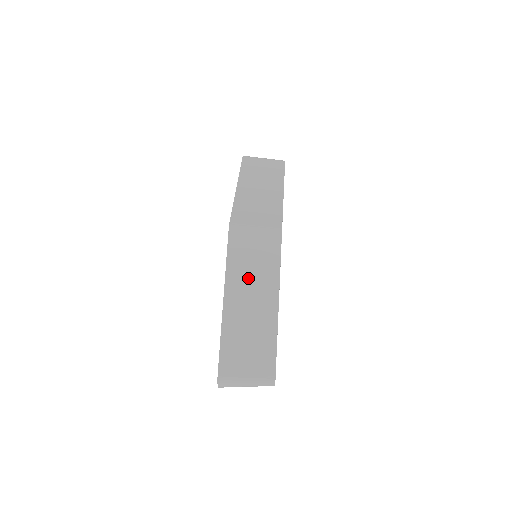
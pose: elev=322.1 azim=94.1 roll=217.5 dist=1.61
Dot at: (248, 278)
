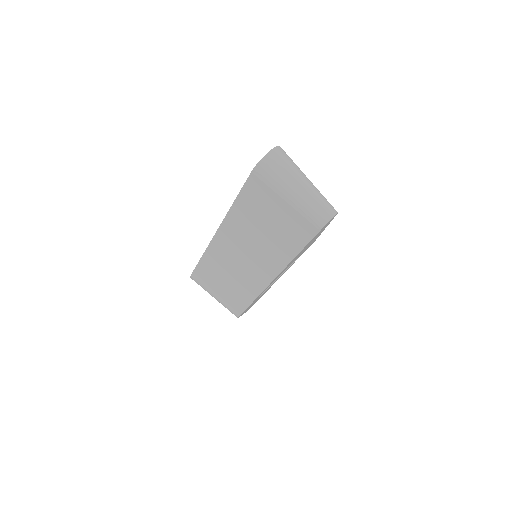
Dot at: occluded
